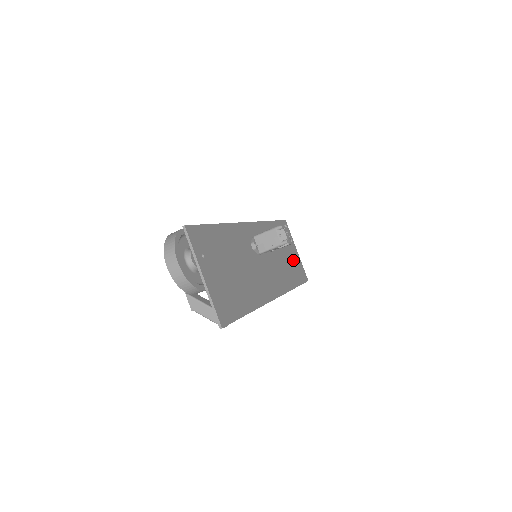
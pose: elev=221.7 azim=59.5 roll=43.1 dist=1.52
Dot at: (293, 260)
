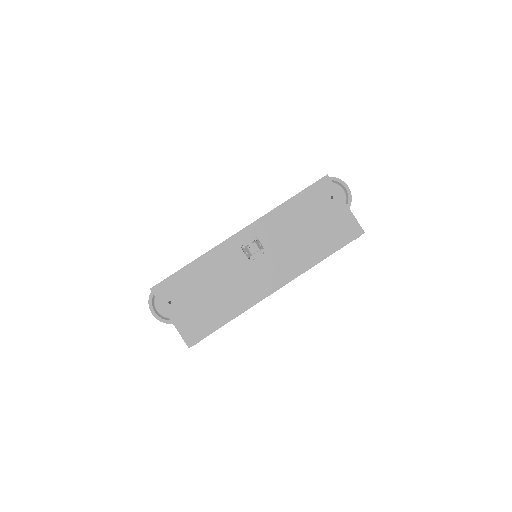
Dot at: (331, 224)
